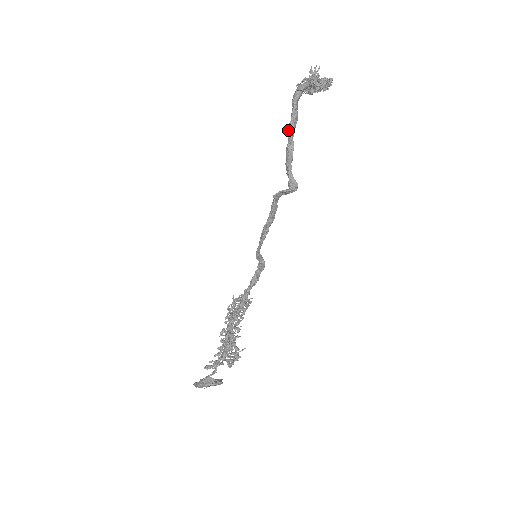
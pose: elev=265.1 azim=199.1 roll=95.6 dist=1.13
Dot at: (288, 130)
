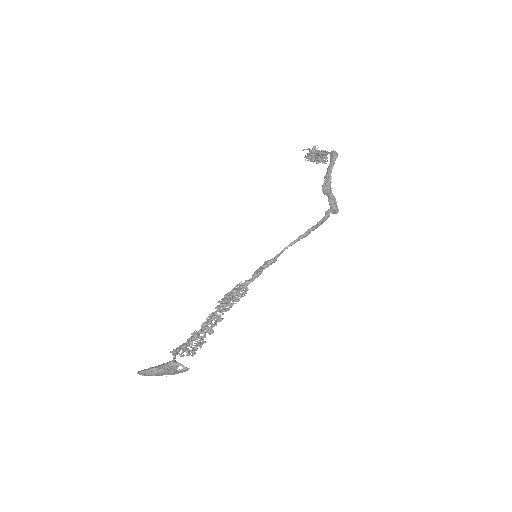
Dot at: (328, 173)
